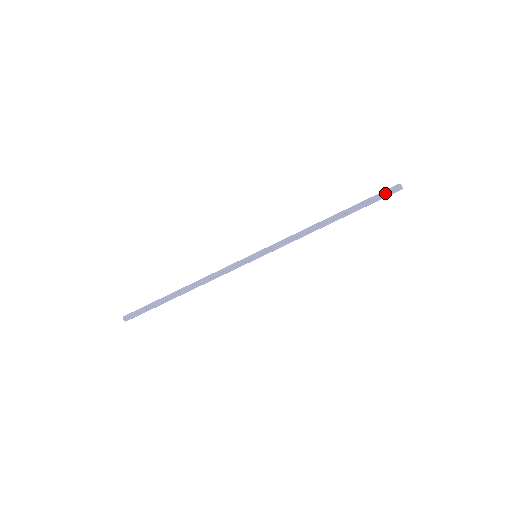
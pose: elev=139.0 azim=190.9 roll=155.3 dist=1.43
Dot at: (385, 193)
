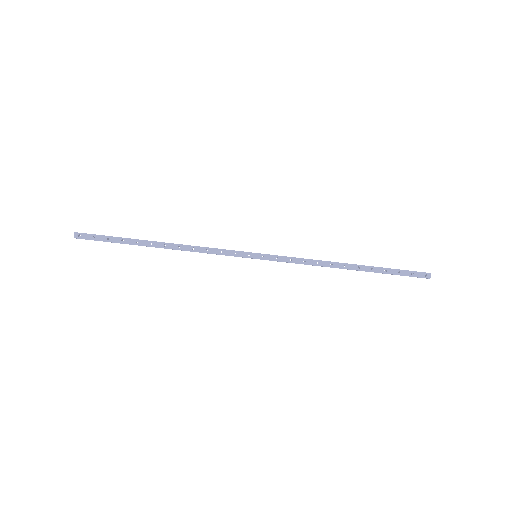
Dot at: (412, 275)
